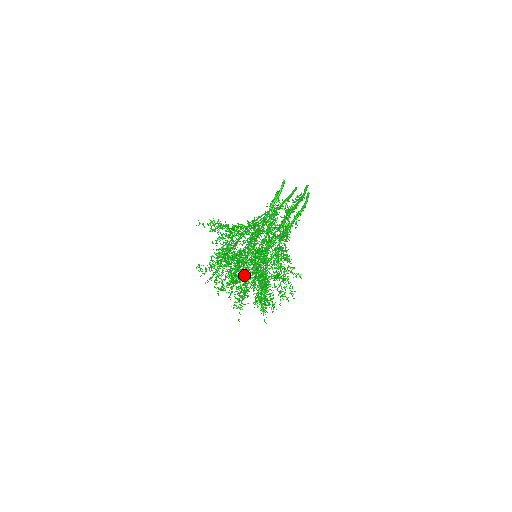
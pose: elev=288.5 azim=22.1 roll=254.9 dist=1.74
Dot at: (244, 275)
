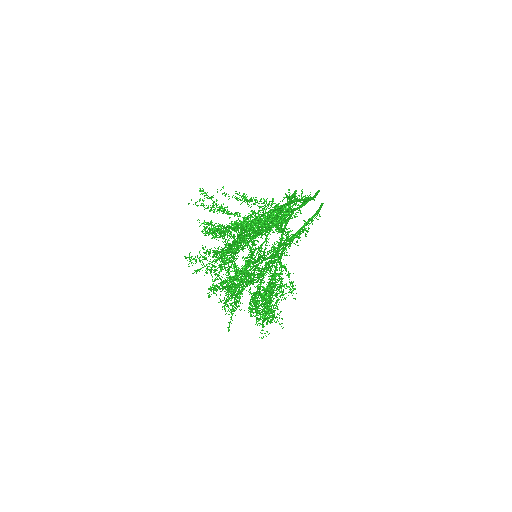
Dot at: (226, 239)
